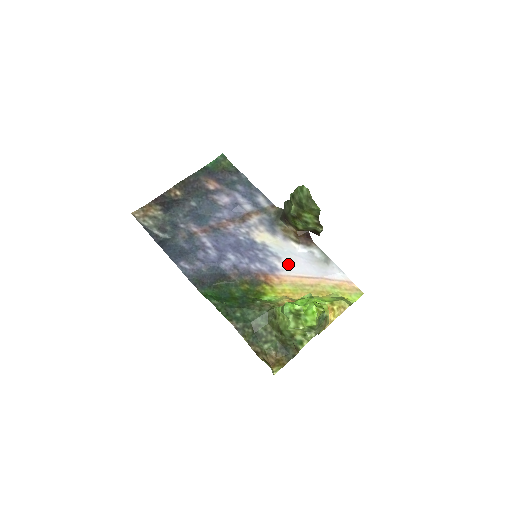
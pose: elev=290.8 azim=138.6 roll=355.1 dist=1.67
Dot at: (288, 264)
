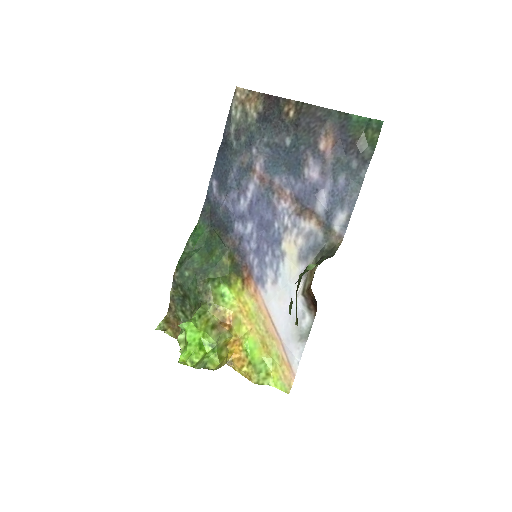
Dot at: (275, 294)
